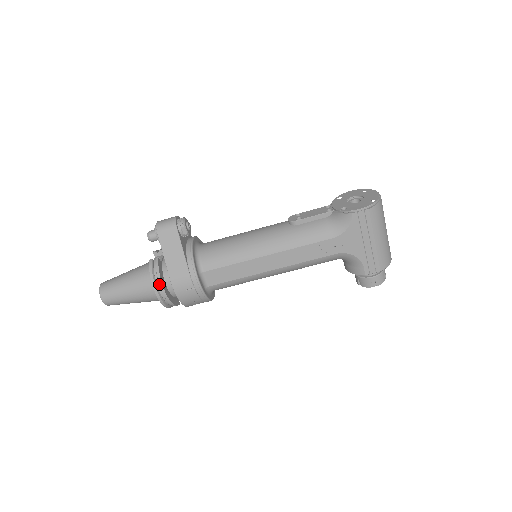
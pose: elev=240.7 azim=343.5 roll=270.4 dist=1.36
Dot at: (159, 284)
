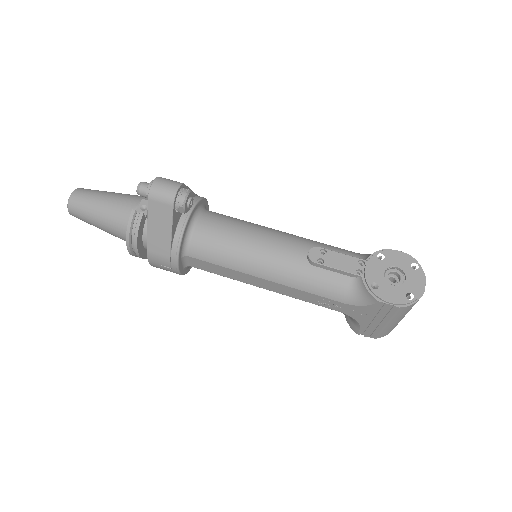
Dot at: (134, 244)
